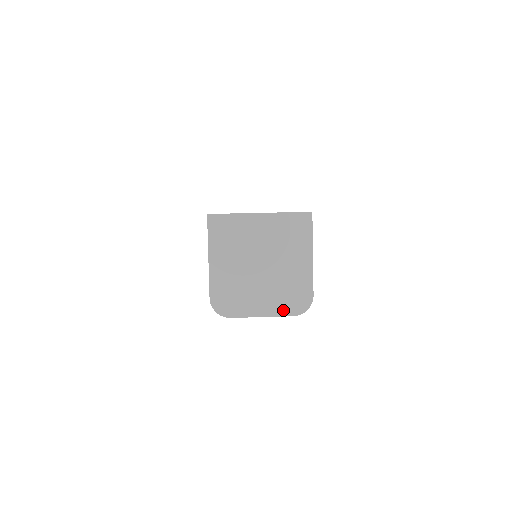
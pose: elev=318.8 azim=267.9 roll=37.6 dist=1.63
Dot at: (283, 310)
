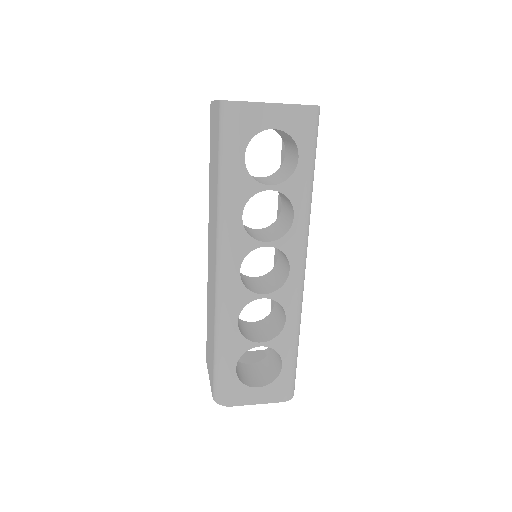
Dot at: (294, 104)
